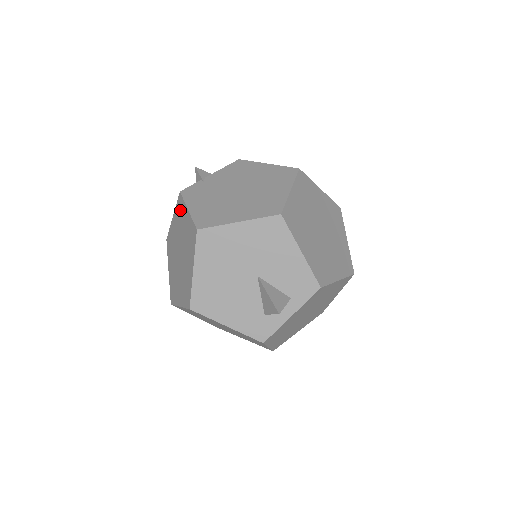
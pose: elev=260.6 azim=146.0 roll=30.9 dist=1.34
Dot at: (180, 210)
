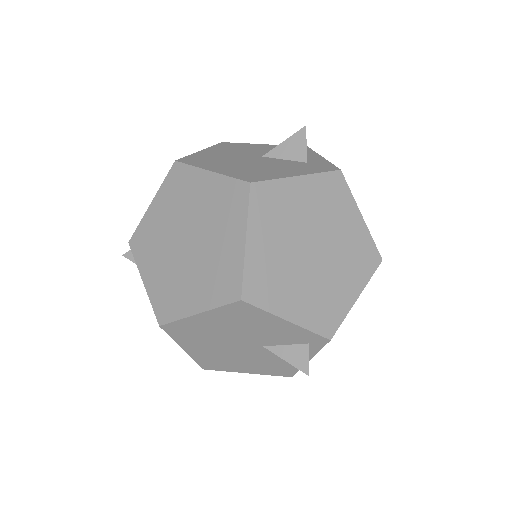
Dot at: (144, 239)
